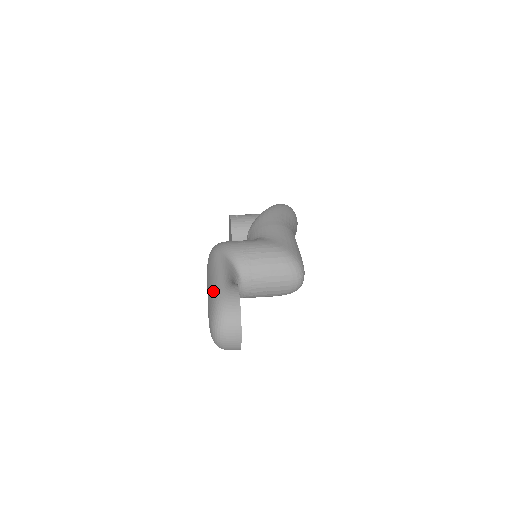
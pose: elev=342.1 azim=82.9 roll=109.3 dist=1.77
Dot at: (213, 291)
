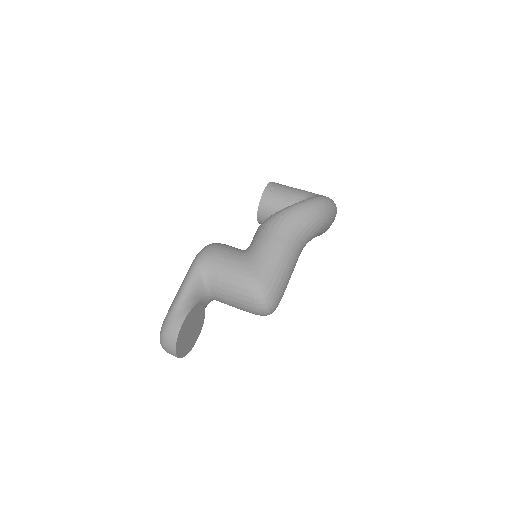
Dot at: (170, 307)
